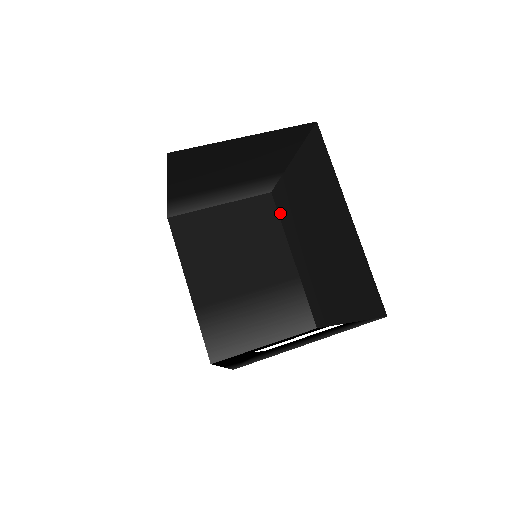
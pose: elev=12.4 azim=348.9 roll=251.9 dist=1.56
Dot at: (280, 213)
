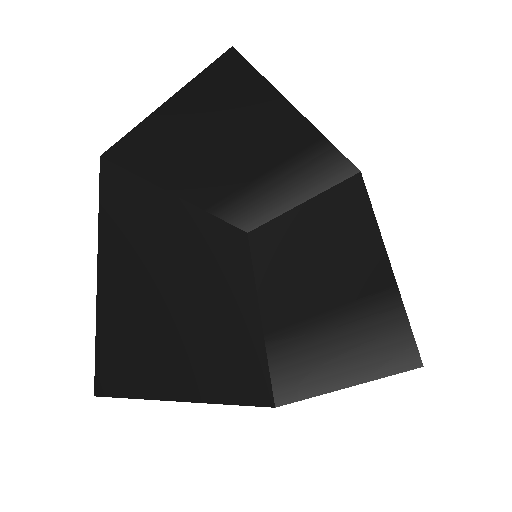
Dot at: occluded
